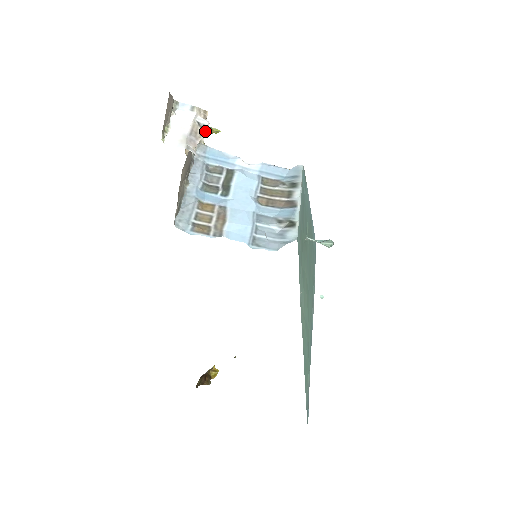
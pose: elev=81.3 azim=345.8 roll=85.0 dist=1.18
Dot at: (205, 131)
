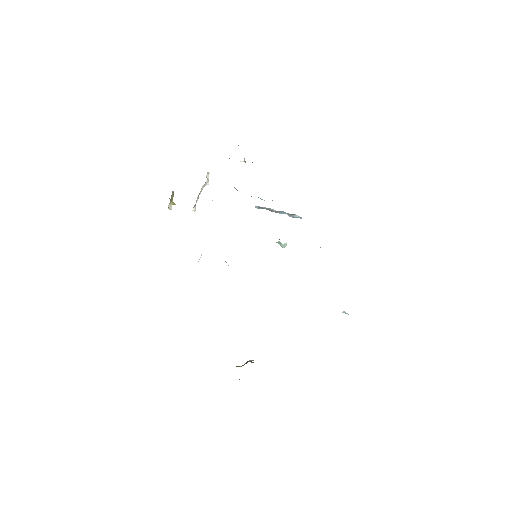
Dot at: (207, 182)
